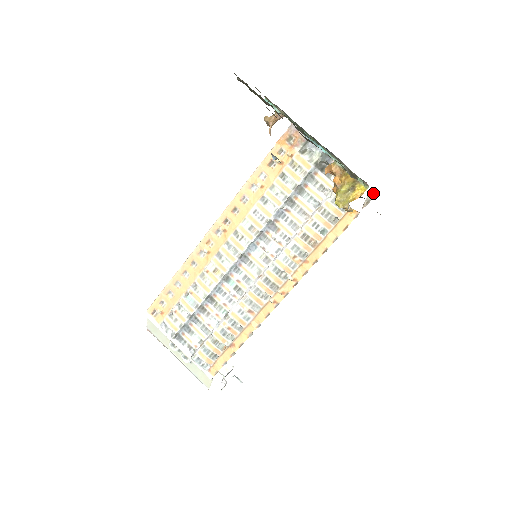
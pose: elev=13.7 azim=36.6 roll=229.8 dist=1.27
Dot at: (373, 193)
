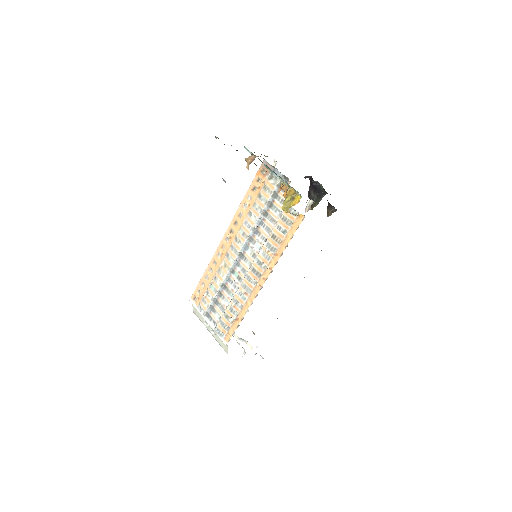
Dot at: (312, 201)
